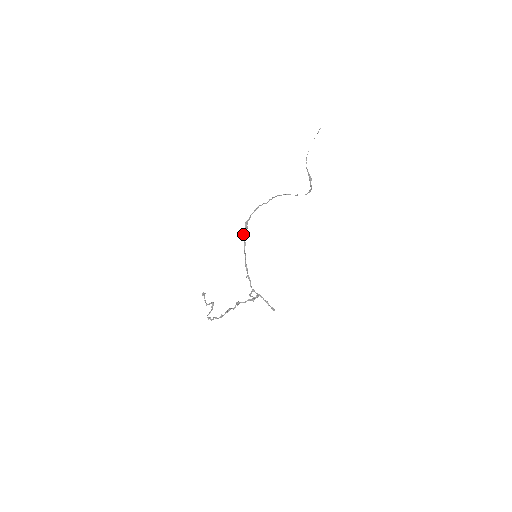
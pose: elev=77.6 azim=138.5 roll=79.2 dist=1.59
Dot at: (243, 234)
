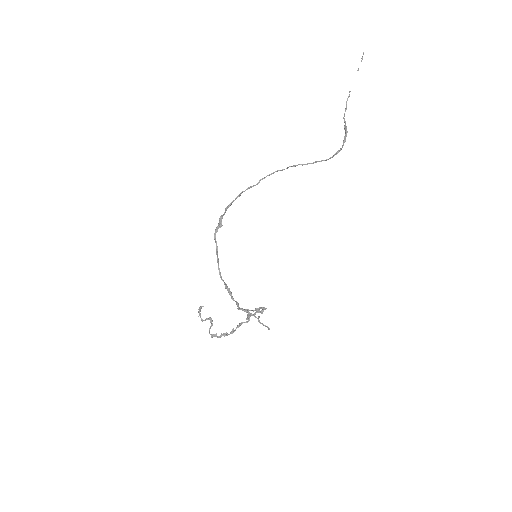
Dot at: (214, 234)
